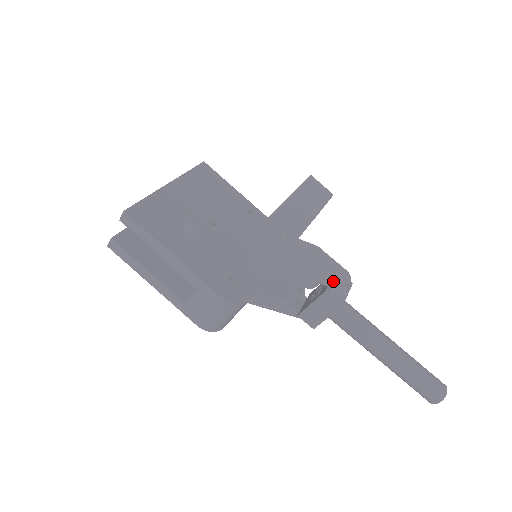
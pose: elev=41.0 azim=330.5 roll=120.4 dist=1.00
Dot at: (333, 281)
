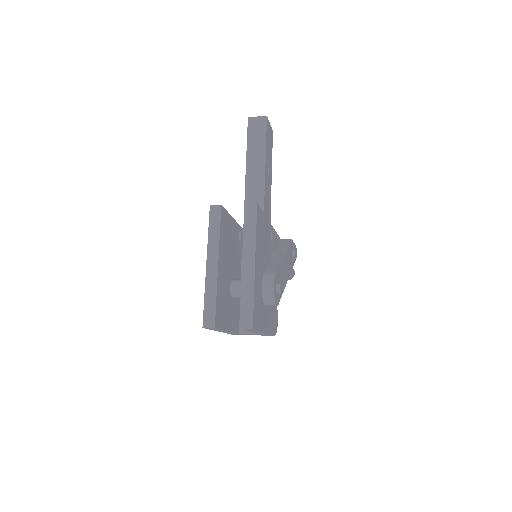
Dot at: occluded
